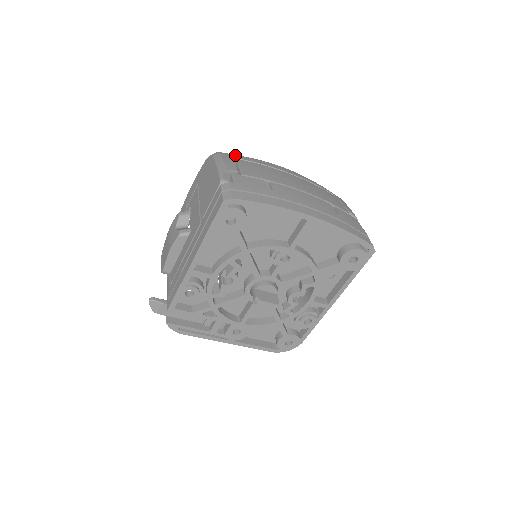
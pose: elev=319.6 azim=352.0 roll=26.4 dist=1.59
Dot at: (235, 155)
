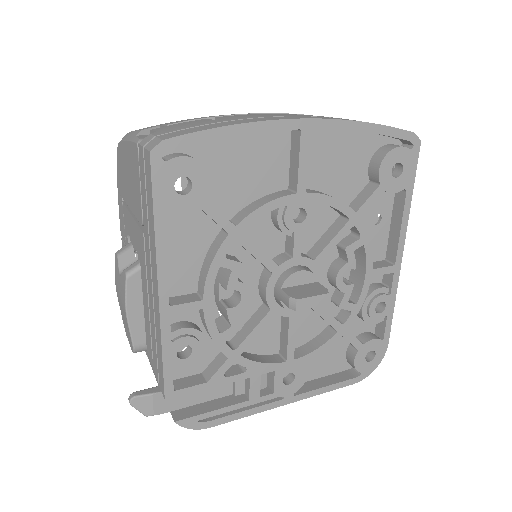
Dot at: occluded
